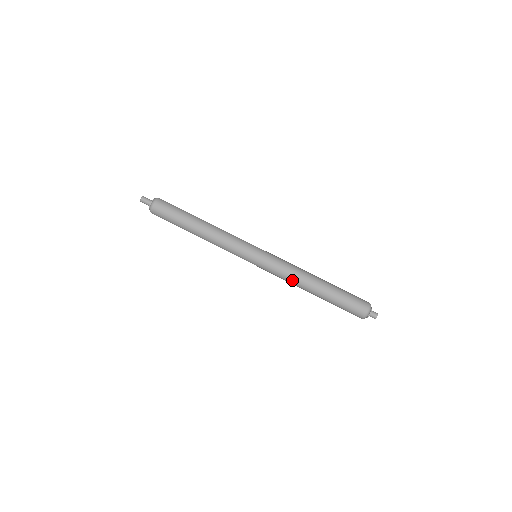
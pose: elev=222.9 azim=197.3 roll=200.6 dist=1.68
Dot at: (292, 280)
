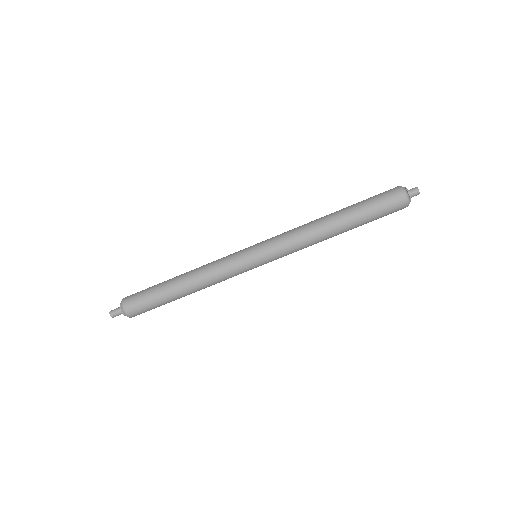
Dot at: occluded
